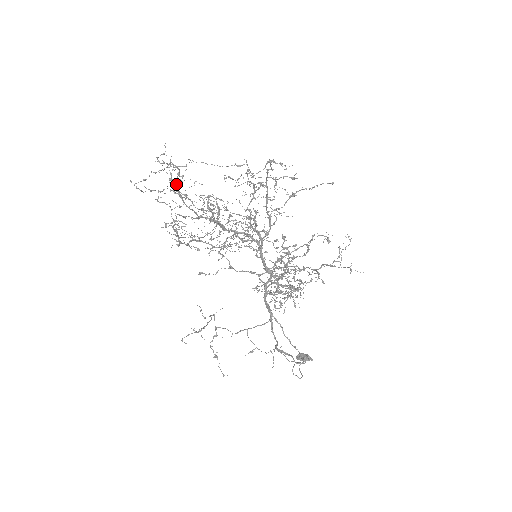
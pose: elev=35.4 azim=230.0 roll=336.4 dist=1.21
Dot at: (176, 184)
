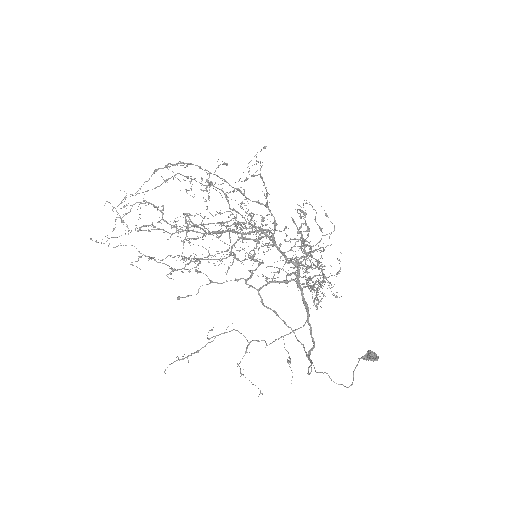
Dot at: (162, 215)
